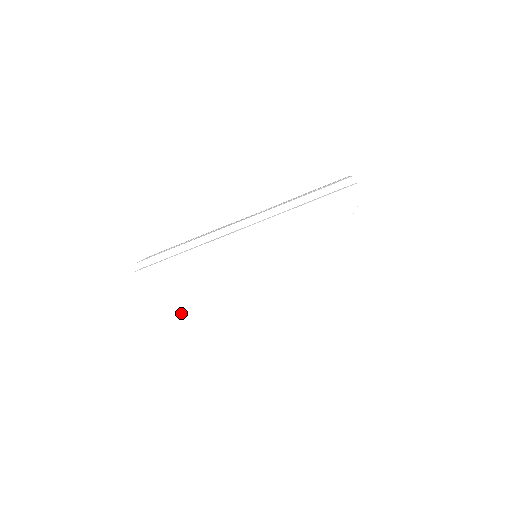
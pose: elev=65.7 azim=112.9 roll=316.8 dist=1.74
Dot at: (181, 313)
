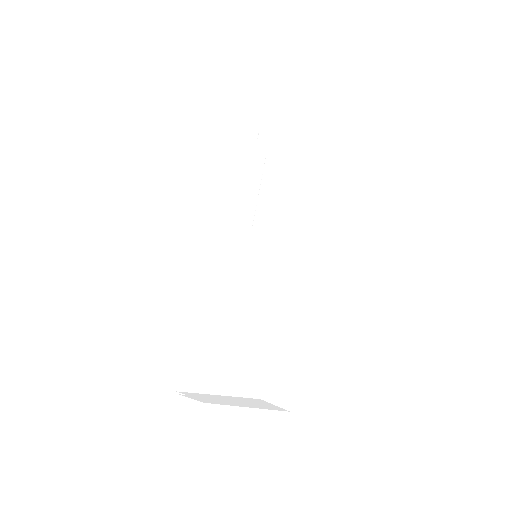
Dot at: (248, 356)
